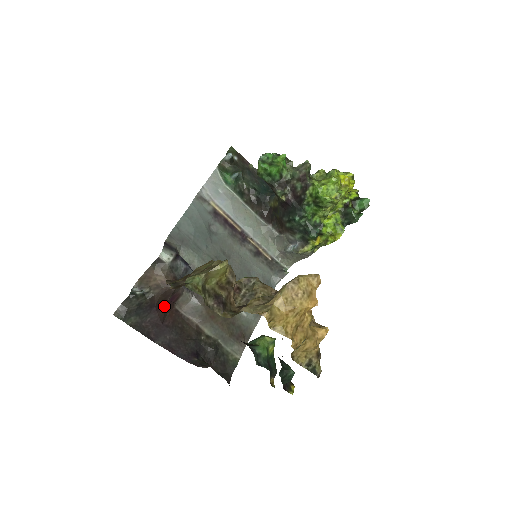
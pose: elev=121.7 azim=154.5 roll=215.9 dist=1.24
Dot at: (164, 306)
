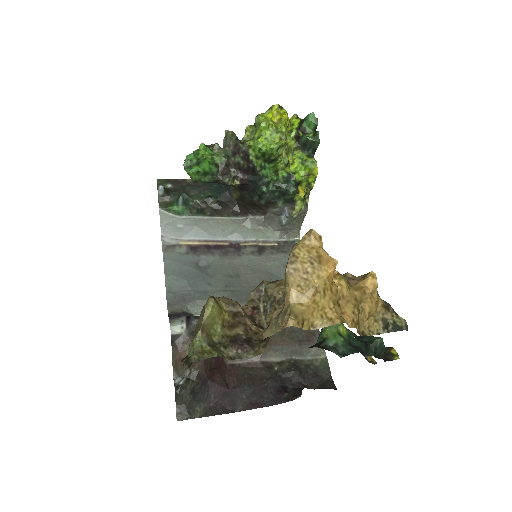
Dot at: (216, 372)
